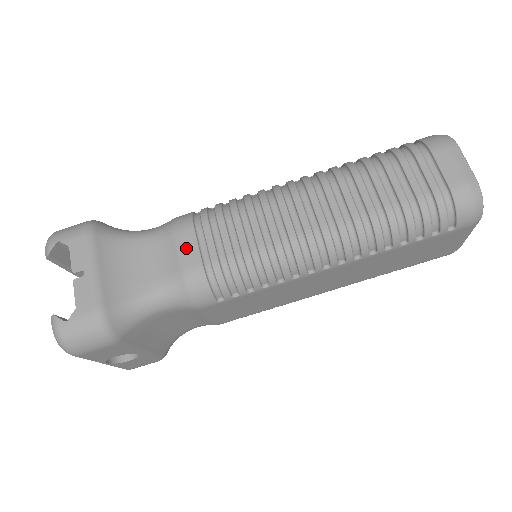
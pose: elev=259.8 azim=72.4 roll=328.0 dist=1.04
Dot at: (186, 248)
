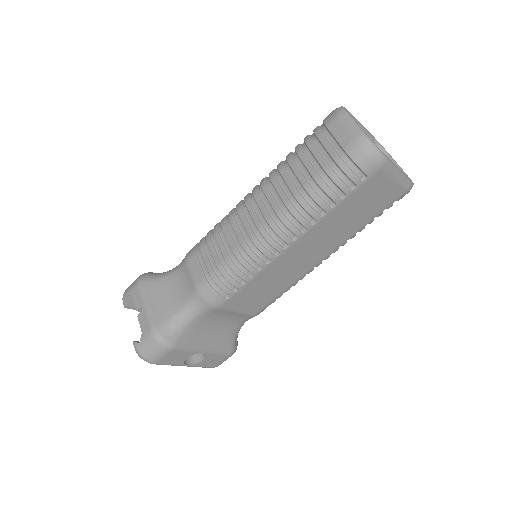
Dot at: (194, 270)
